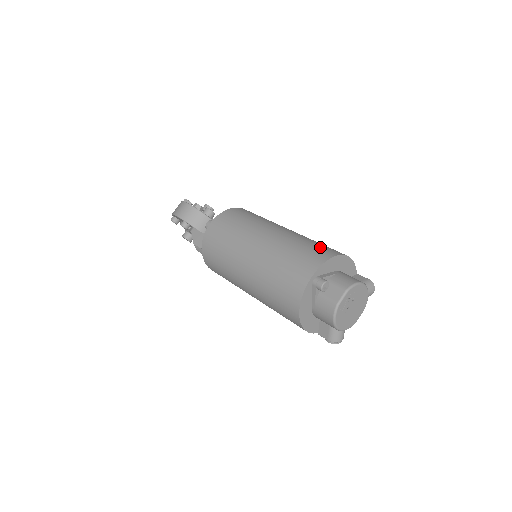
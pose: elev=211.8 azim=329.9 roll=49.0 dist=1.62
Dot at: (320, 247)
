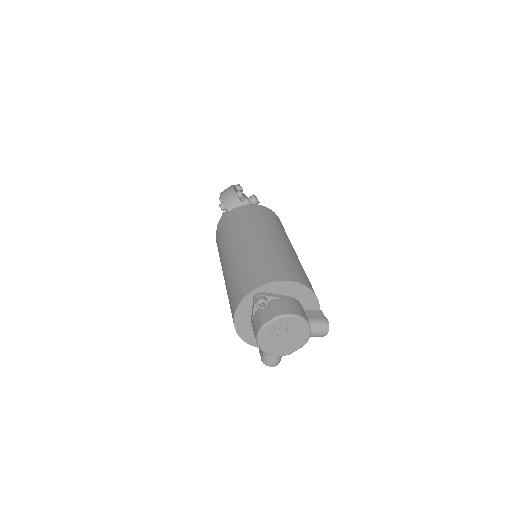
Dot at: (286, 267)
